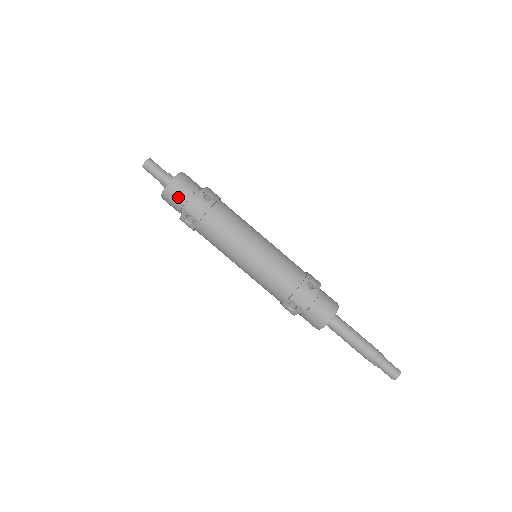
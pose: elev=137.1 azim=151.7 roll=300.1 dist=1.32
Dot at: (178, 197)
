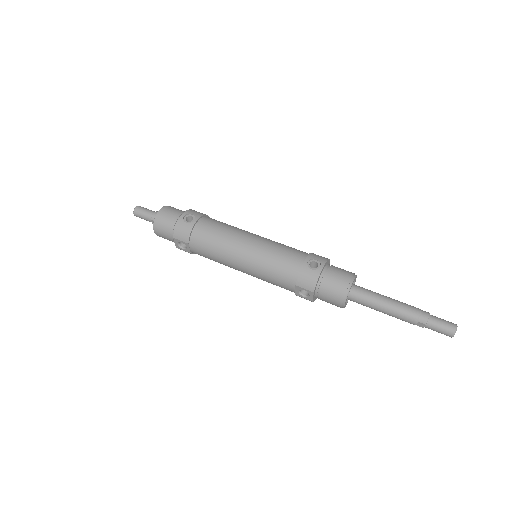
Dot at: (165, 229)
